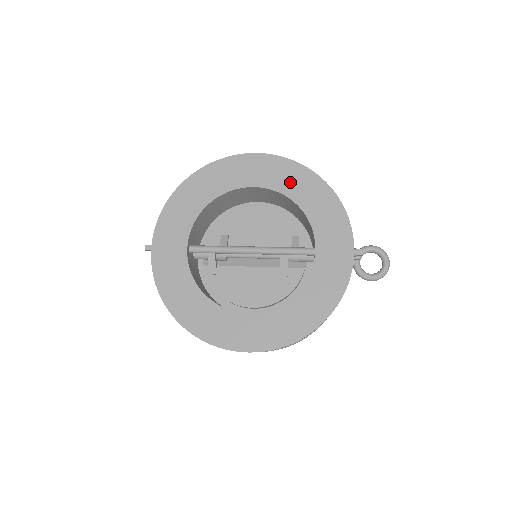
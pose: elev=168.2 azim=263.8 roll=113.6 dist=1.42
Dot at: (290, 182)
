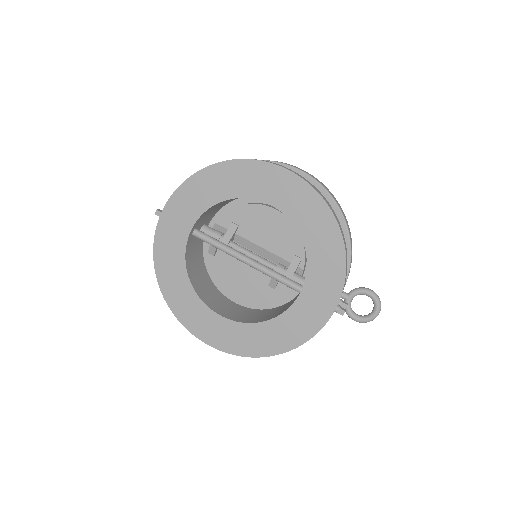
Dot at: (307, 217)
